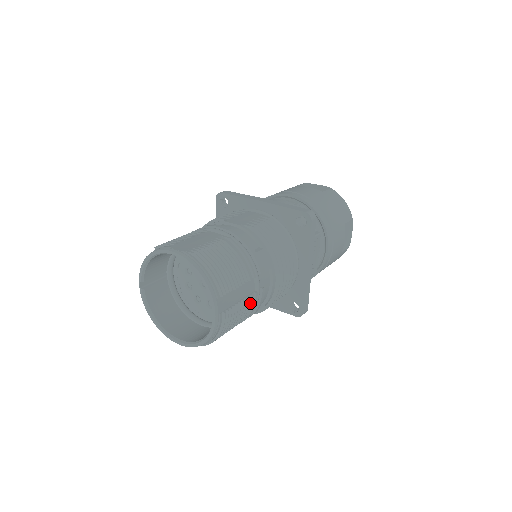
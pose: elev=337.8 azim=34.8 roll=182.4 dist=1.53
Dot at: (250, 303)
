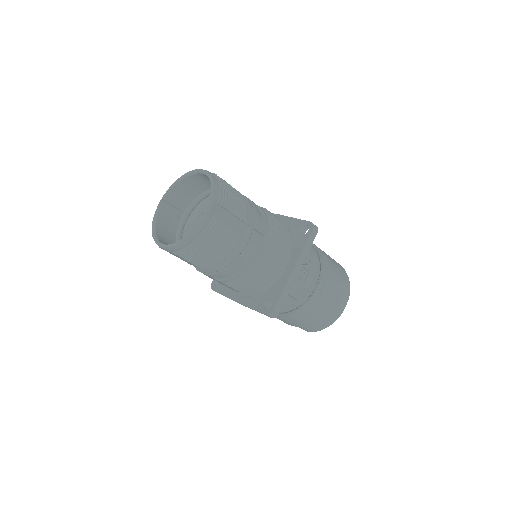
Dot at: (235, 242)
